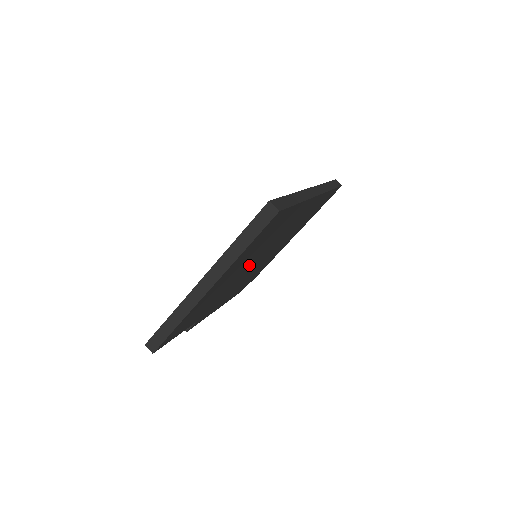
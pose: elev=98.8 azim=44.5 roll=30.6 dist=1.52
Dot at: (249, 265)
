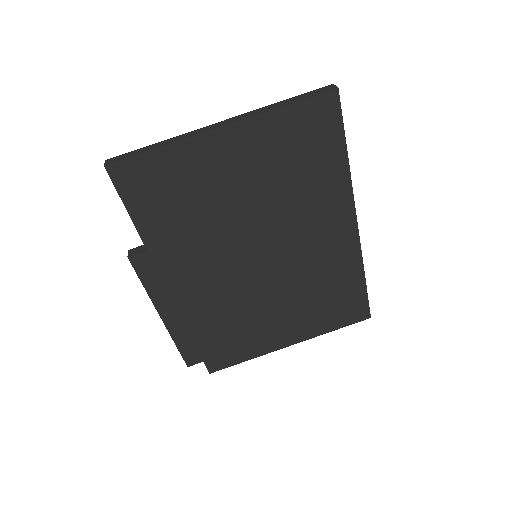
Dot at: (250, 229)
